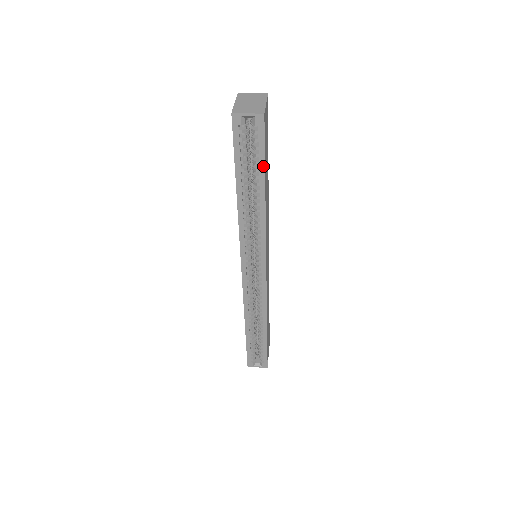
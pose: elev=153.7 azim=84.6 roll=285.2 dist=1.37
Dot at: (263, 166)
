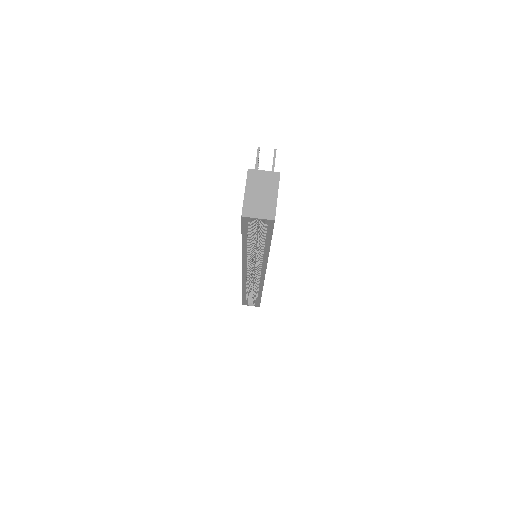
Dot at: (269, 240)
